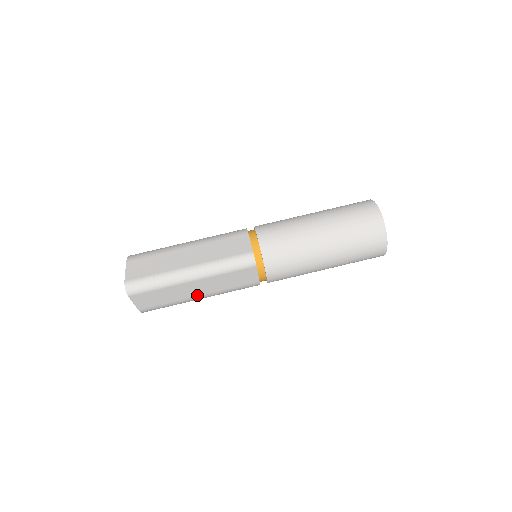
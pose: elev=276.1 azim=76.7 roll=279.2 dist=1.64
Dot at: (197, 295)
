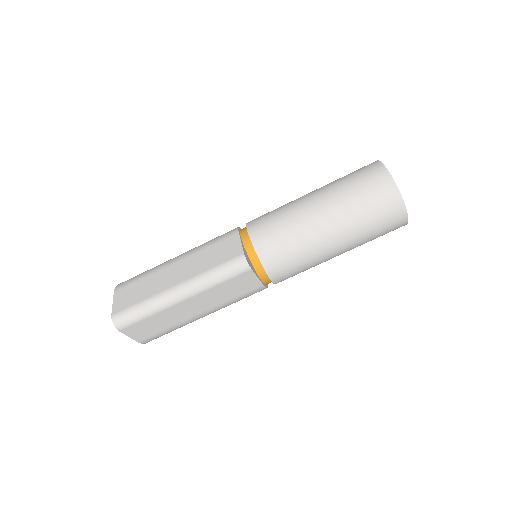
Dot at: (197, 314)
